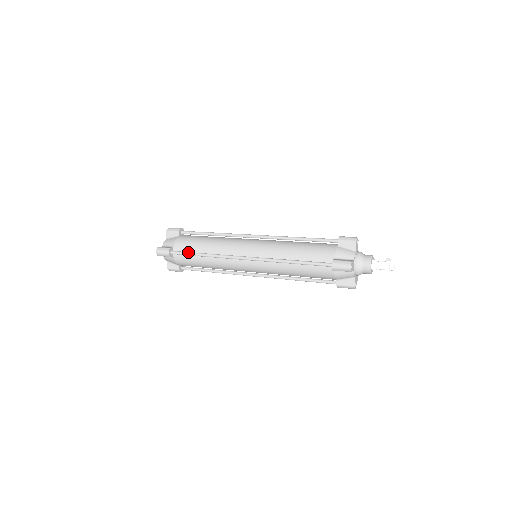
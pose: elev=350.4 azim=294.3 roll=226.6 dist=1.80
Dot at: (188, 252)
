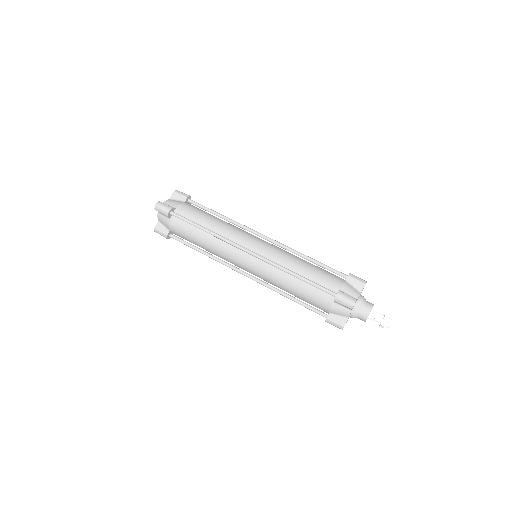
Dot at: (187, 245)
